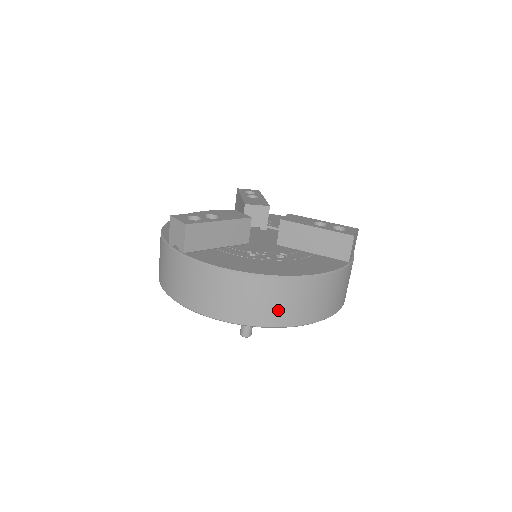
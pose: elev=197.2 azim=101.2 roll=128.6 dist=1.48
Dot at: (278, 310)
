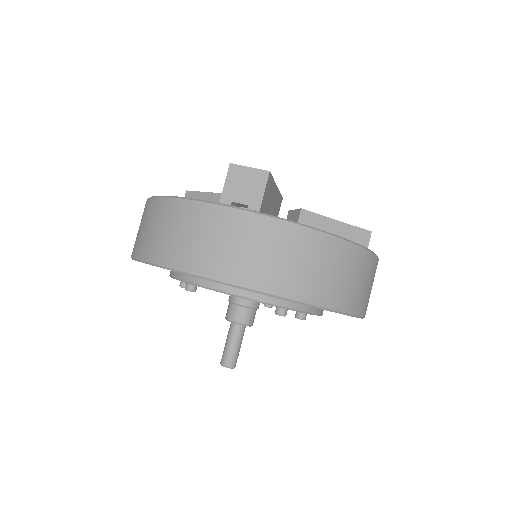
Dot at: (359, 292)
